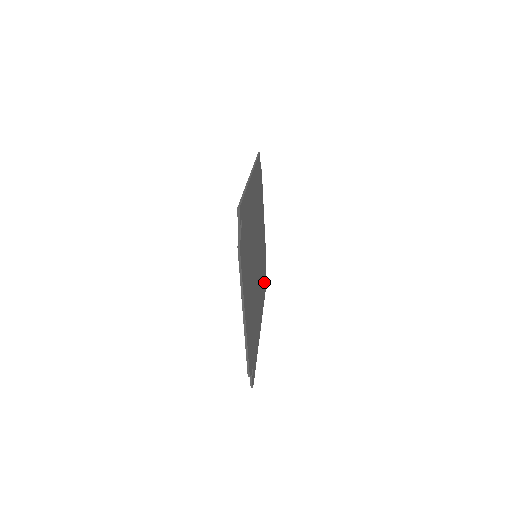
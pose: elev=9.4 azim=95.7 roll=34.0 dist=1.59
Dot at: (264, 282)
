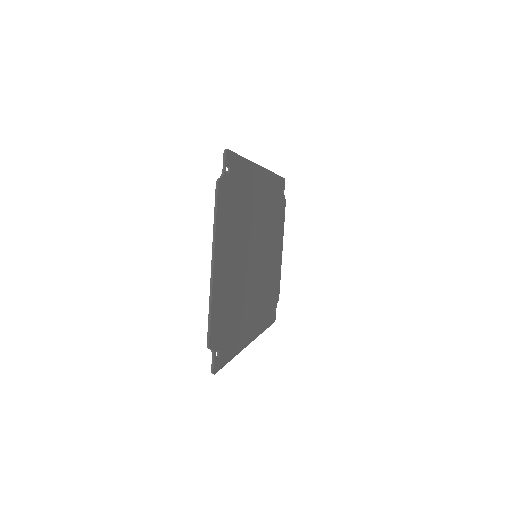
Dot at: (269, 312)
